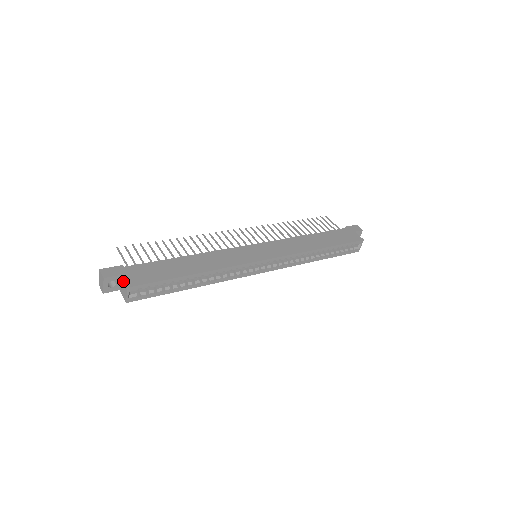
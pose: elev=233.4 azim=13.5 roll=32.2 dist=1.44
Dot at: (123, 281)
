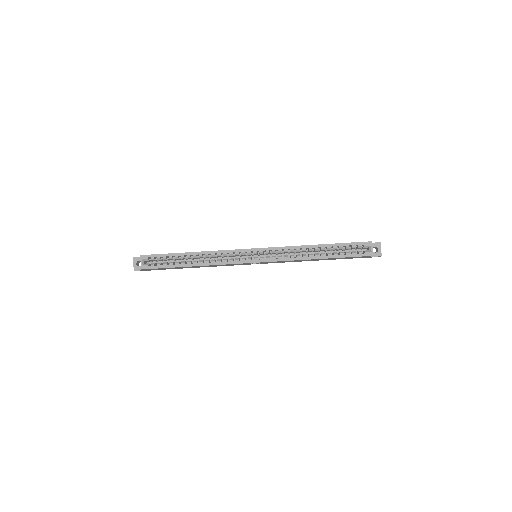
Dot at: occluded
